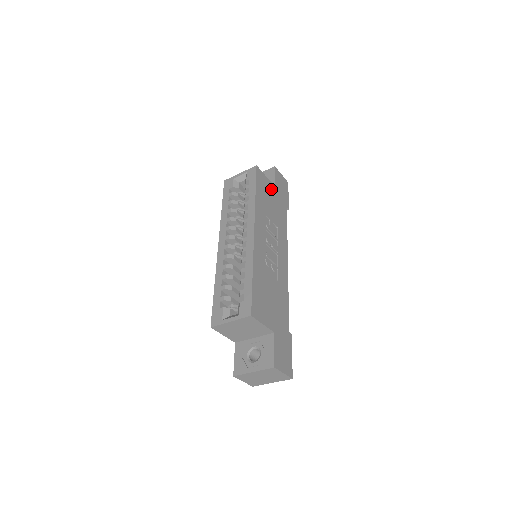
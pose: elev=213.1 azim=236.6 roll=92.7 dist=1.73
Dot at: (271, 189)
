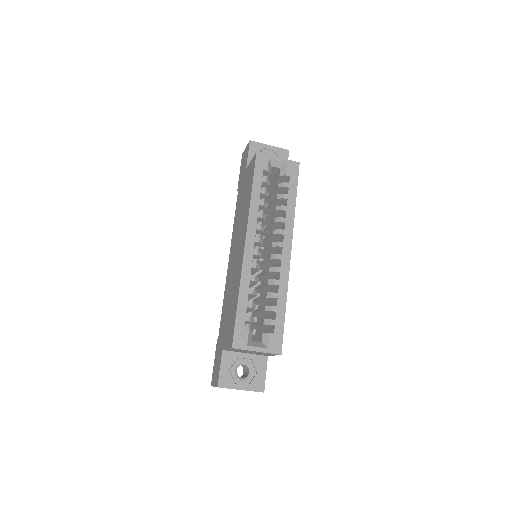
Dot at: occluded
